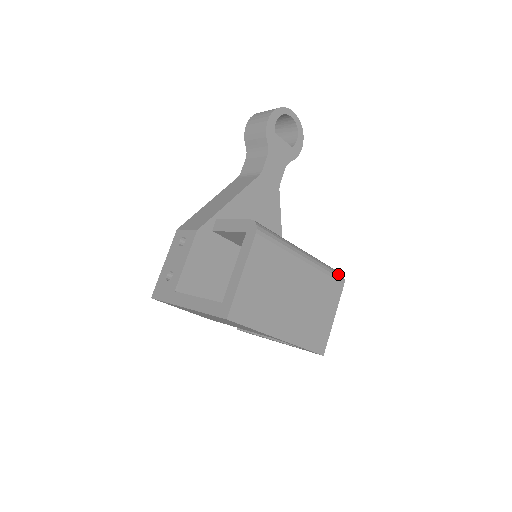
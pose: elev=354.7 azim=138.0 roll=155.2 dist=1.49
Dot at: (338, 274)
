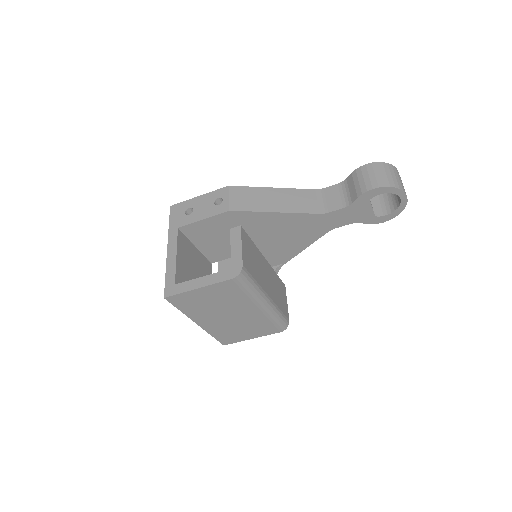
Dot at: (283, 325)
